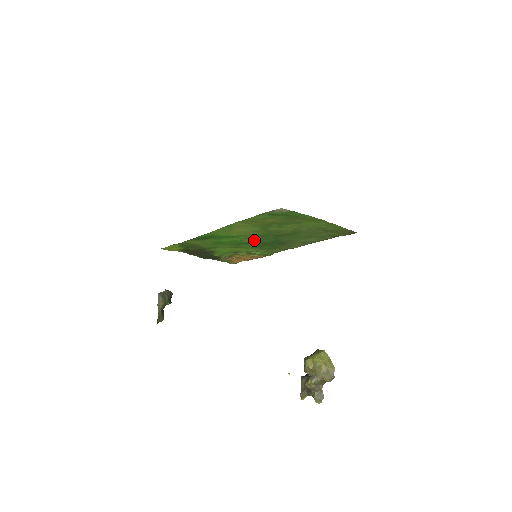
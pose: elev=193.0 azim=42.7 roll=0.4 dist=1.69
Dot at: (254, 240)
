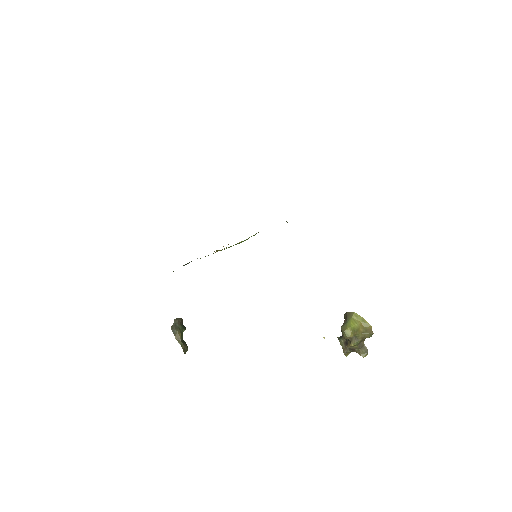
Dot at: occluded
